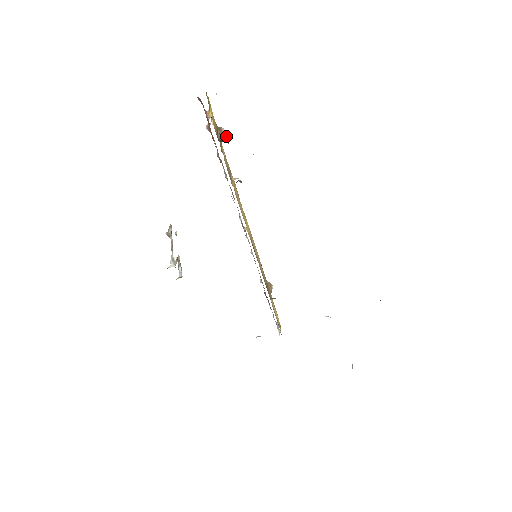
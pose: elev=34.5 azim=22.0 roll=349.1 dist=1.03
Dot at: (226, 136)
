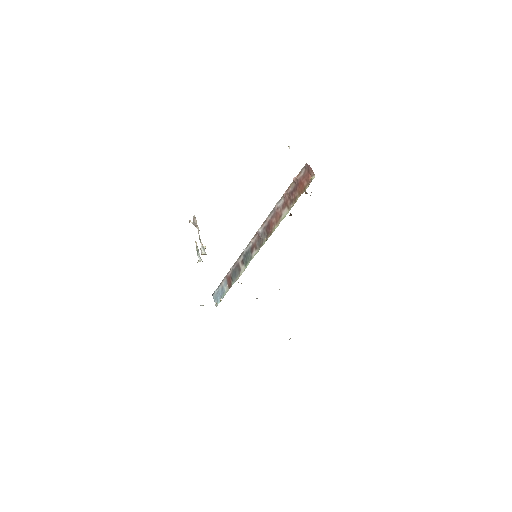
Dot at: occluded
